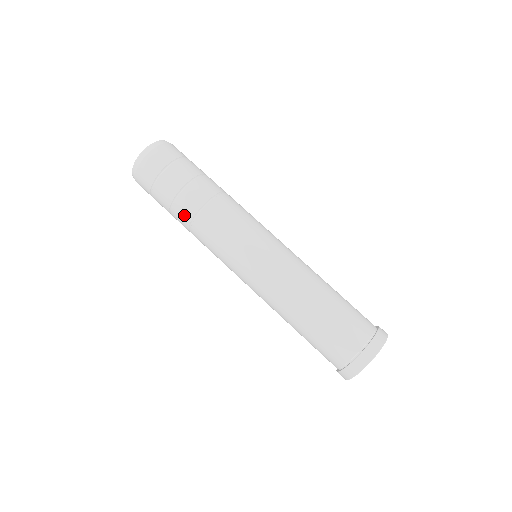
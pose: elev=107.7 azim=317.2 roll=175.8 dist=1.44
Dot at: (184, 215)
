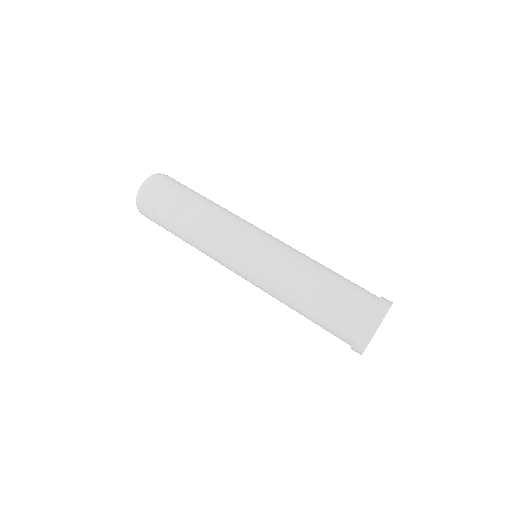
Dot at: (188, 243)
